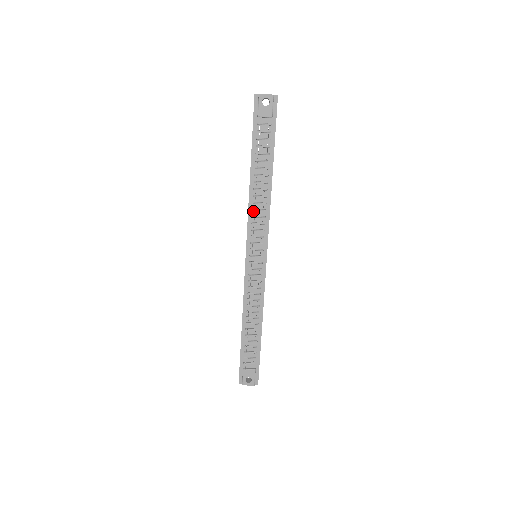
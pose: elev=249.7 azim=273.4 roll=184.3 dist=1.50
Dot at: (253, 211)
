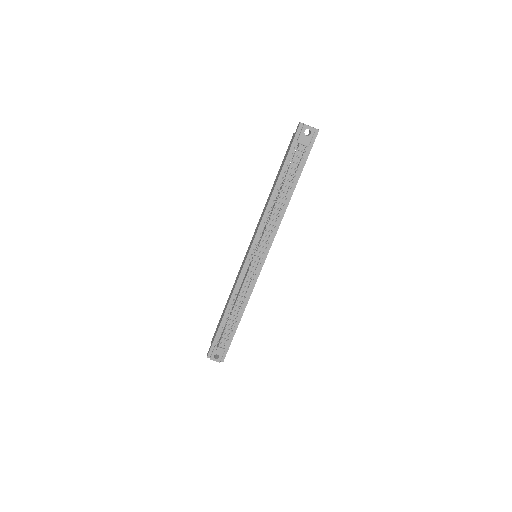
Dot at: (267, 219)
